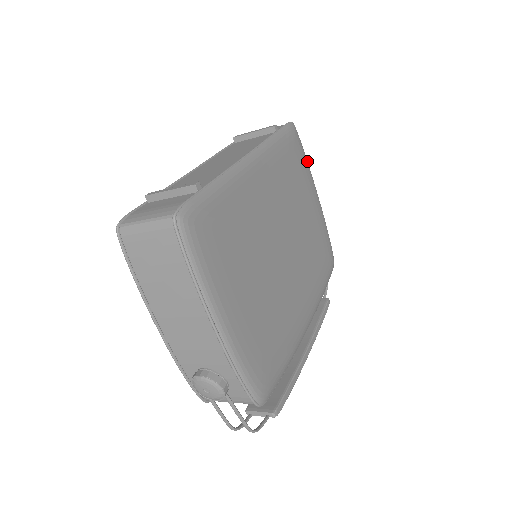
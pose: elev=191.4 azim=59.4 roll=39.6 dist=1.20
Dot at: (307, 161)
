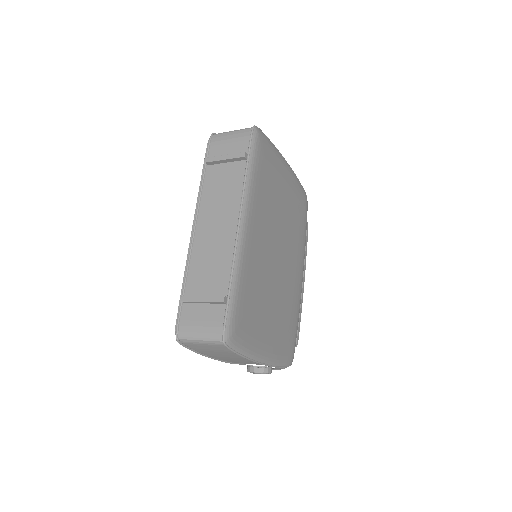
Dot at: (272, 145)
